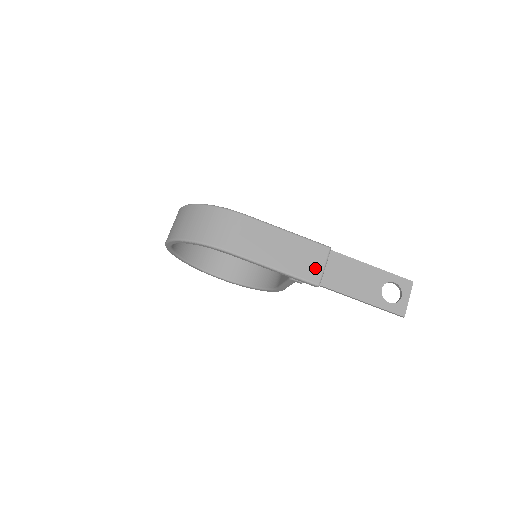
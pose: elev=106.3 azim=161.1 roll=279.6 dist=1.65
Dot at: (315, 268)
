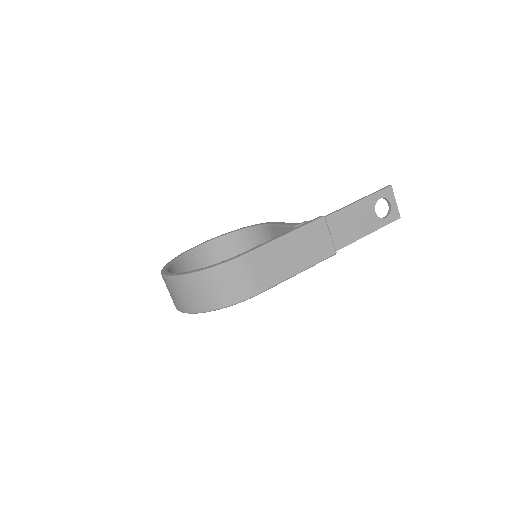
Dot at: (325, 243)
